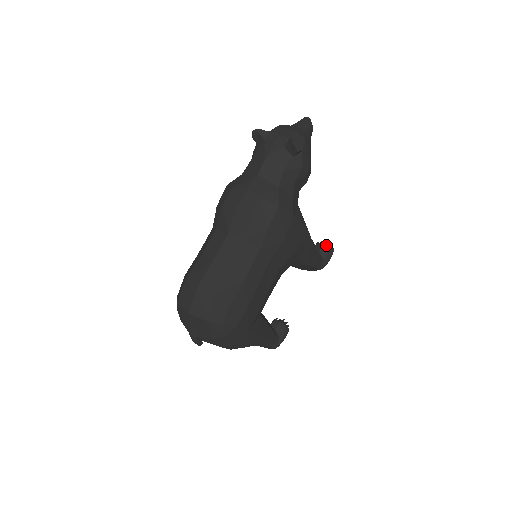
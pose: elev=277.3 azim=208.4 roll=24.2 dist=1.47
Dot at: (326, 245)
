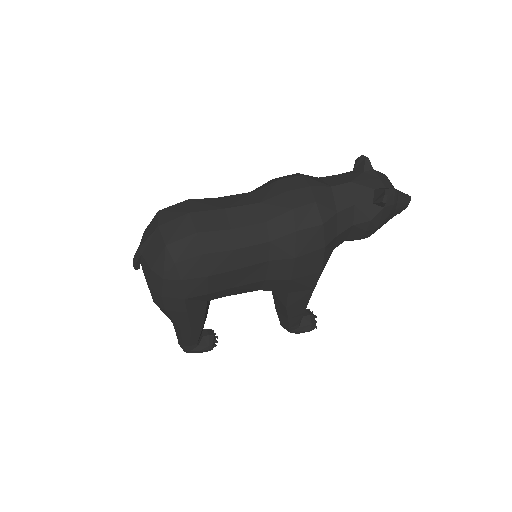
Dot at: (314, 317)
